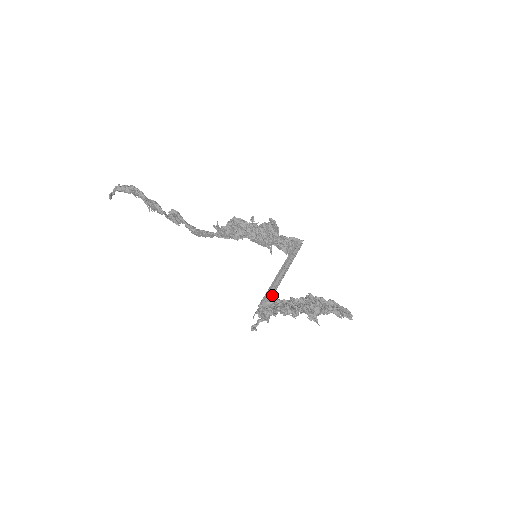
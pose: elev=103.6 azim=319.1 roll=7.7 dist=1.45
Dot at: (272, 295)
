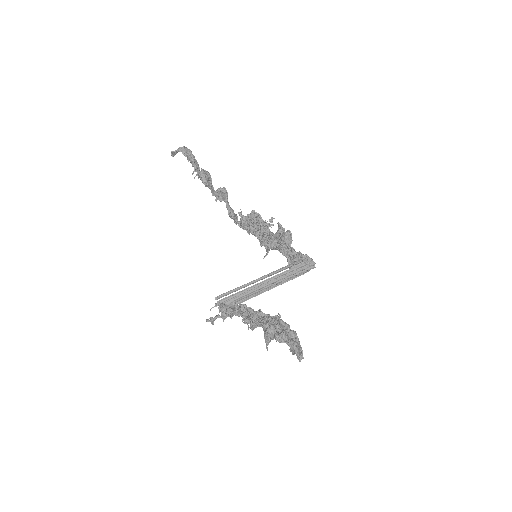
Dot at: (246, 299)
